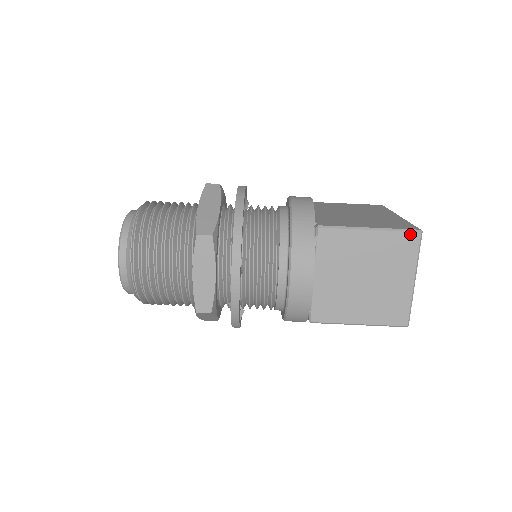
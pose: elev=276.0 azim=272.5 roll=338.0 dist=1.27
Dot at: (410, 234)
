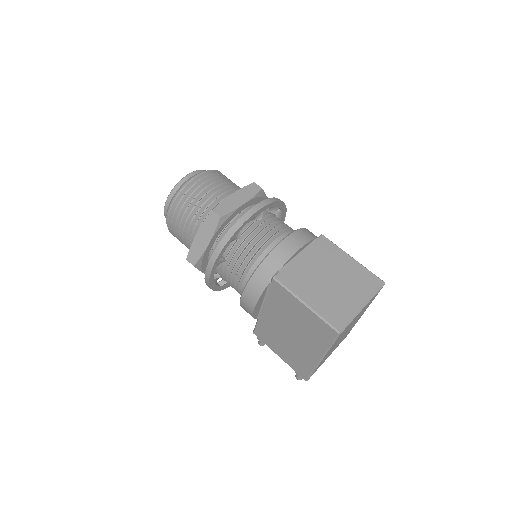
Dot at: (377, 278)
